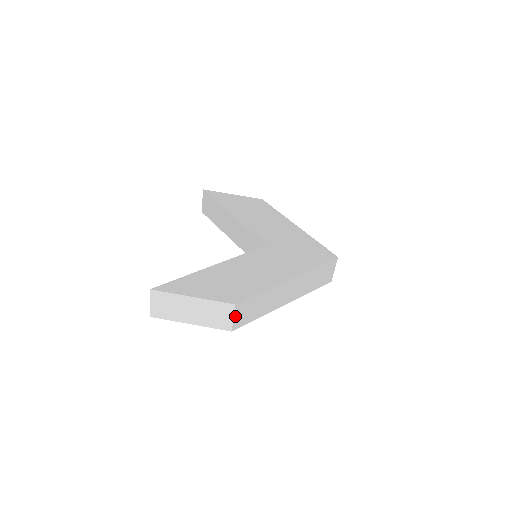
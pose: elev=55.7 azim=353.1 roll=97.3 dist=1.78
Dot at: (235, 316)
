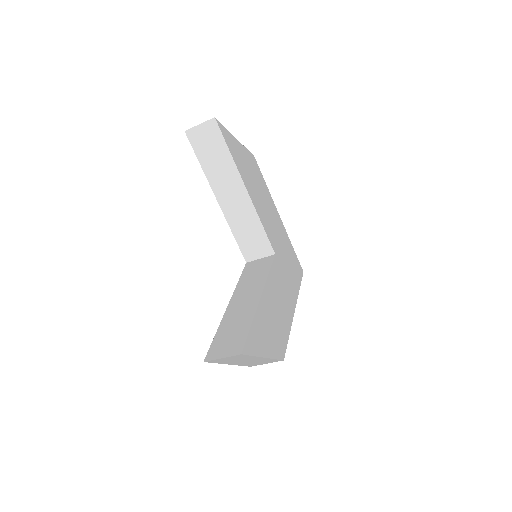
Dot at: occluded
